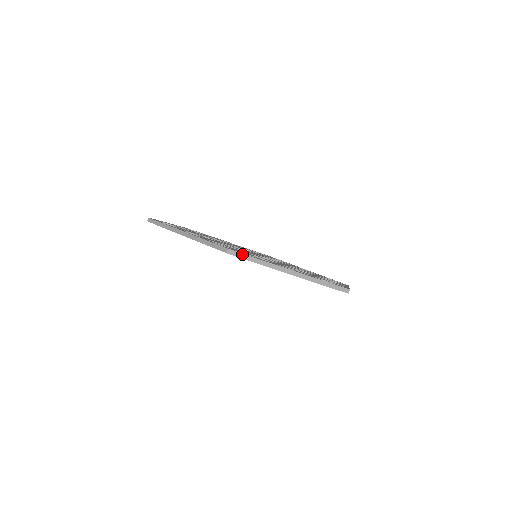
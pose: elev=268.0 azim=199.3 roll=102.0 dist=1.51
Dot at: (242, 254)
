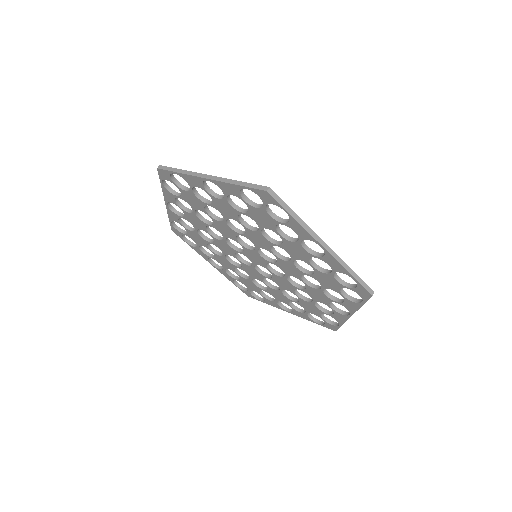
Dot at: (282, 200)
